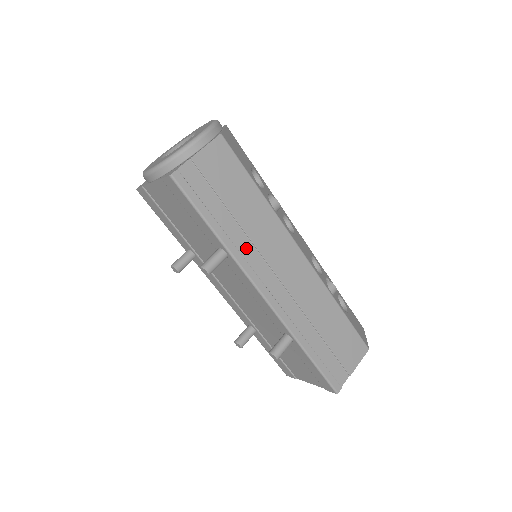
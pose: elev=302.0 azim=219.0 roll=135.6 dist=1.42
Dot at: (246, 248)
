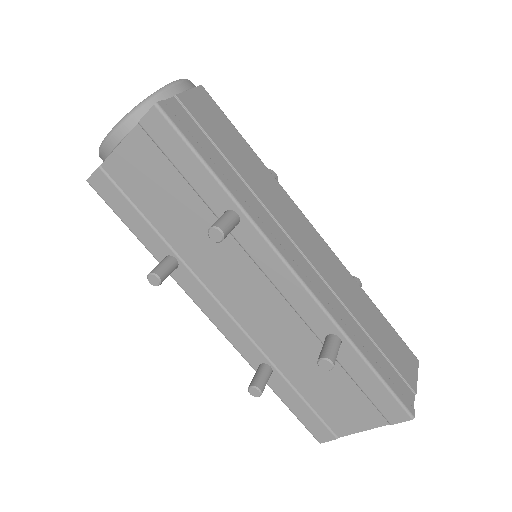
Dot at: (259, 211)
